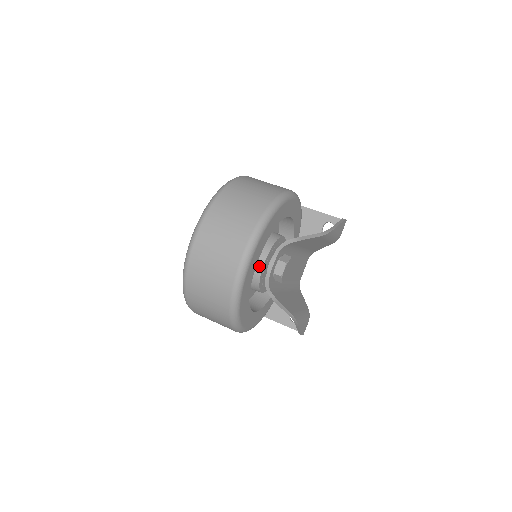
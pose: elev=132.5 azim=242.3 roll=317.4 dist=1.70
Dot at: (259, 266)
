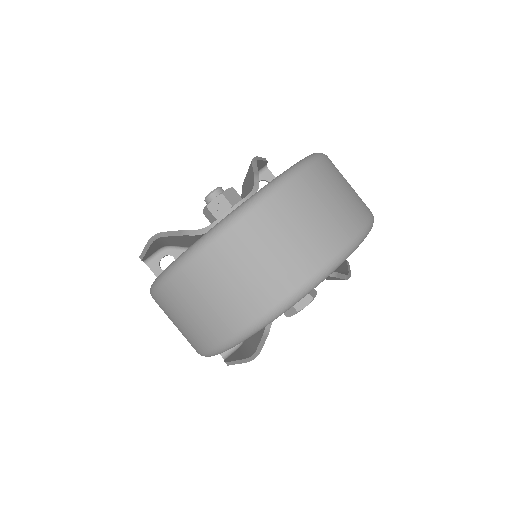
Dot at: occluded
